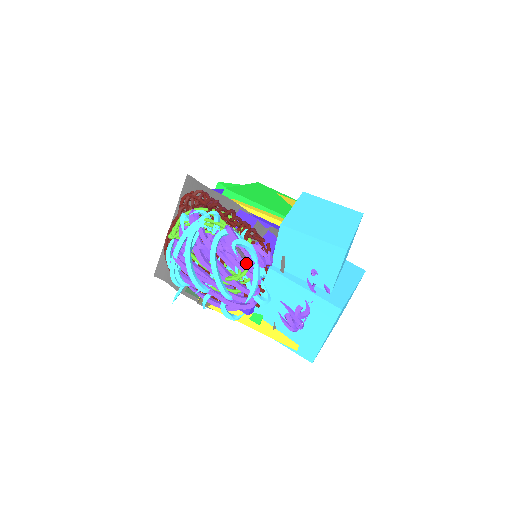
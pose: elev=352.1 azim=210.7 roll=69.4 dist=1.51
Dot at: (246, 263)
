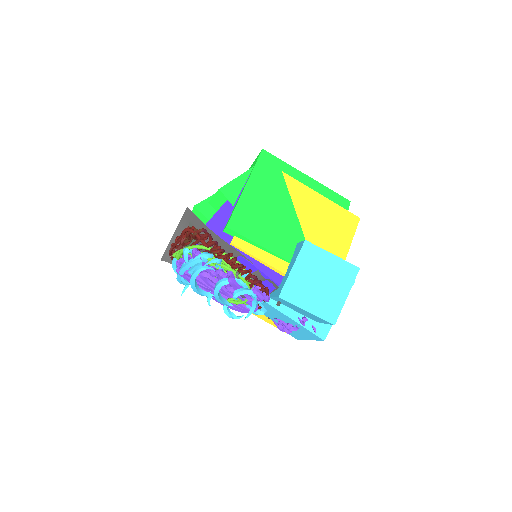
Dot at: (246, 298)
